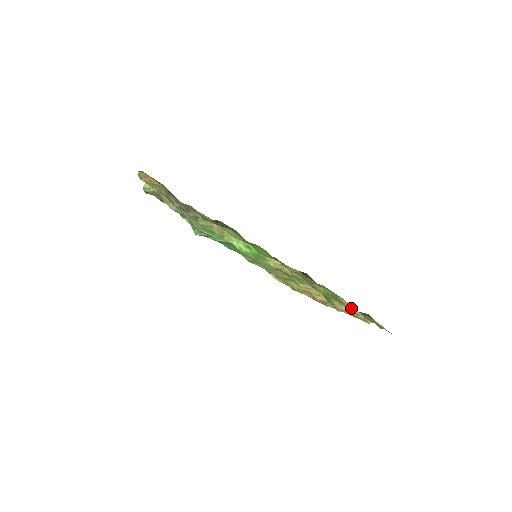
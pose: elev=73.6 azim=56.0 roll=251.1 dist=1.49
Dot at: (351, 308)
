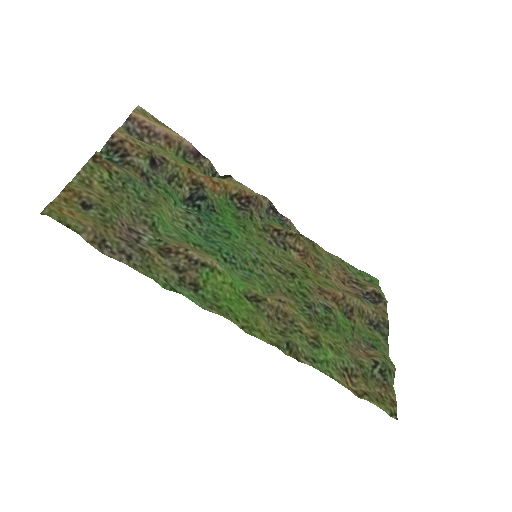
Dot at: (348, 386)
